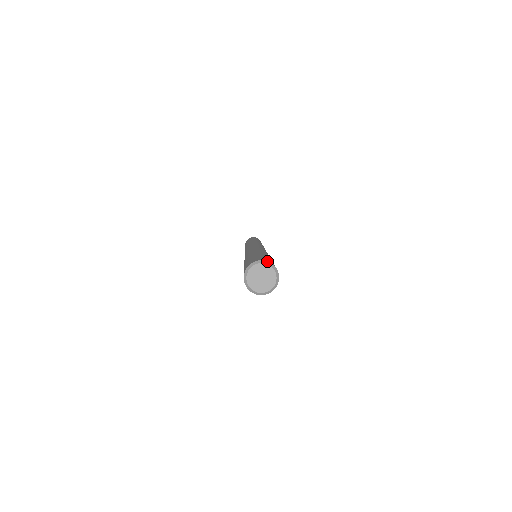
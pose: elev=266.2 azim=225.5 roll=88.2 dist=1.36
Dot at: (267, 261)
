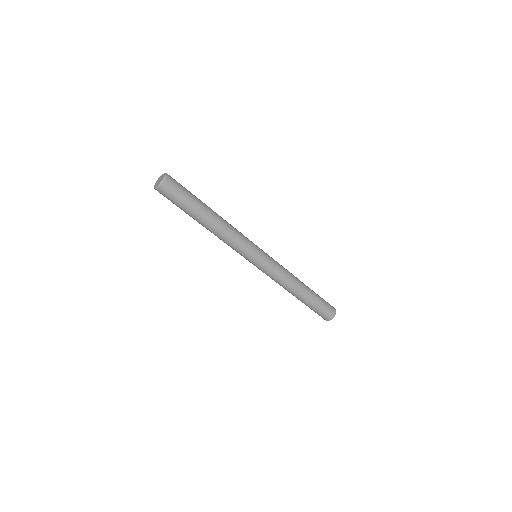
Dot at: occluded
